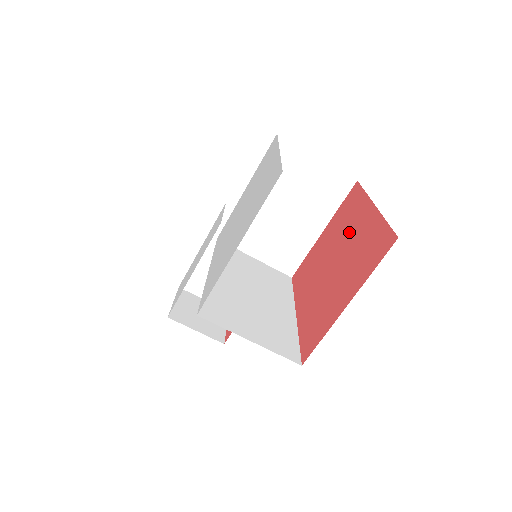
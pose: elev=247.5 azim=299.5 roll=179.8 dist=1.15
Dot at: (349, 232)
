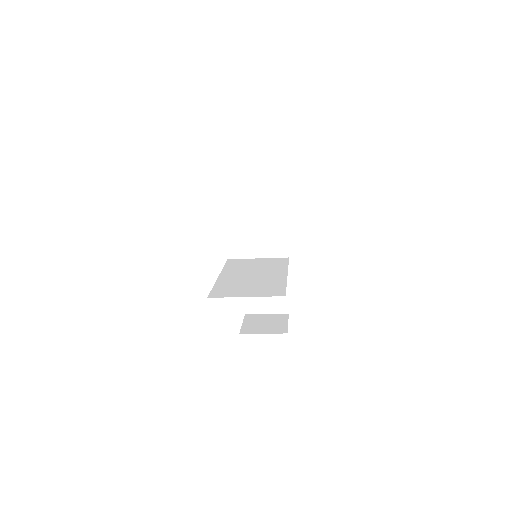
Dot at: occluded
